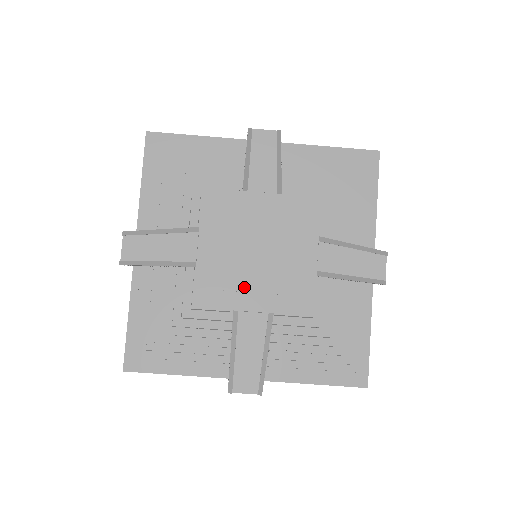
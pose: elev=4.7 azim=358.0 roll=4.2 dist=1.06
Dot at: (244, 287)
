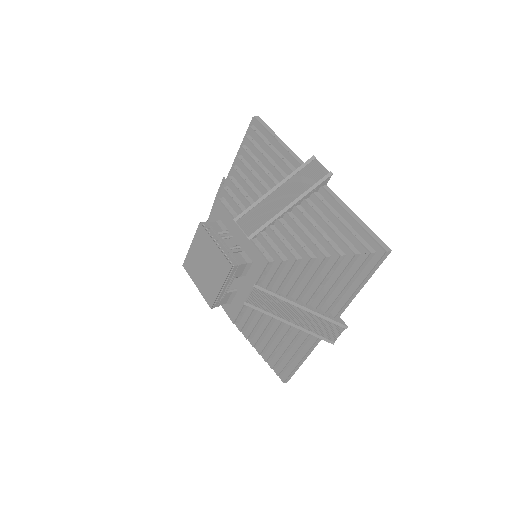
Dot at: (217, 292)
